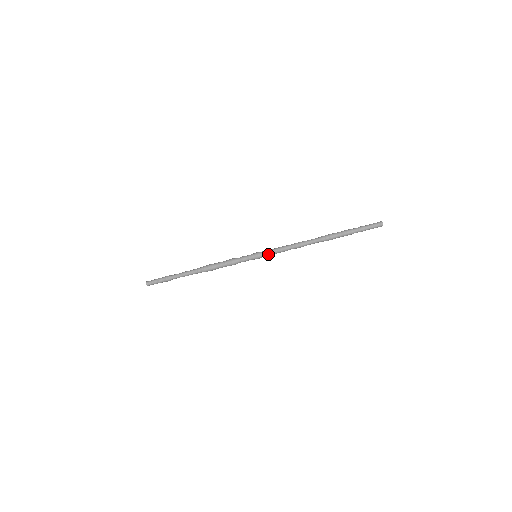
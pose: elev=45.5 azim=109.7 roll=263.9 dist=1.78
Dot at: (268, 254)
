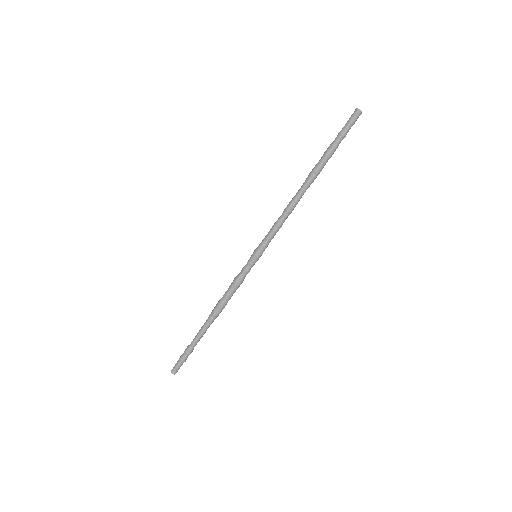
Dot at: (264, 242)
